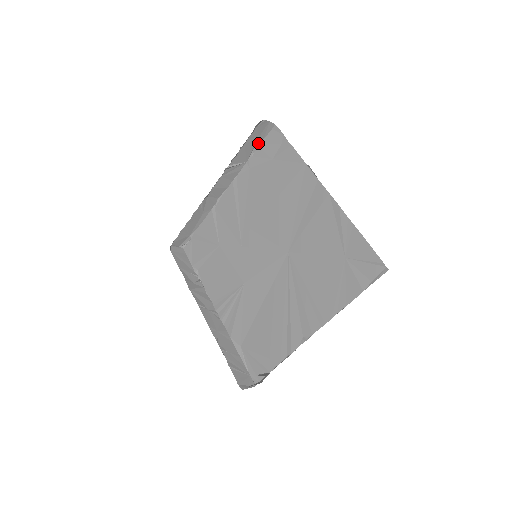
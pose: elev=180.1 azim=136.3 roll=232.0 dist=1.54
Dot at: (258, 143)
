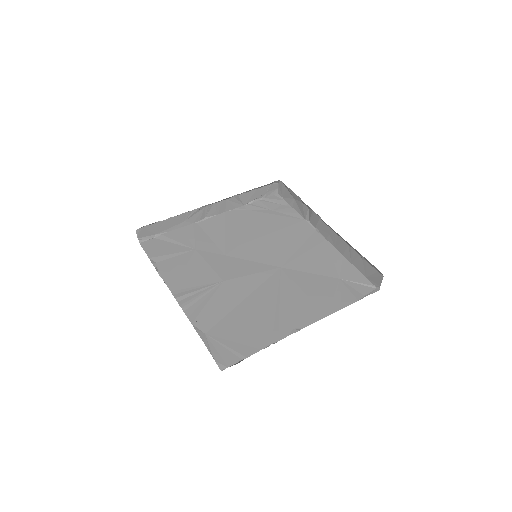
Dot at: (260, 198)
